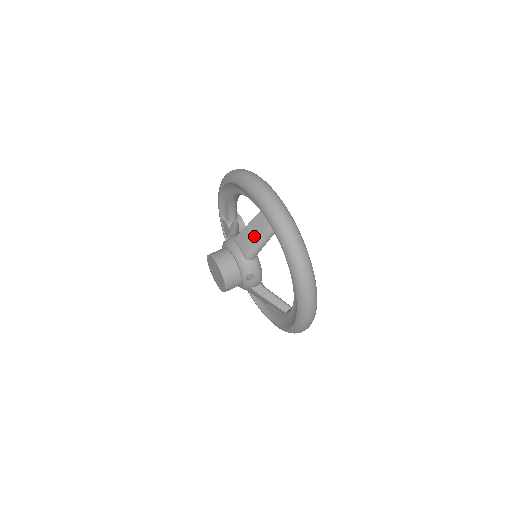
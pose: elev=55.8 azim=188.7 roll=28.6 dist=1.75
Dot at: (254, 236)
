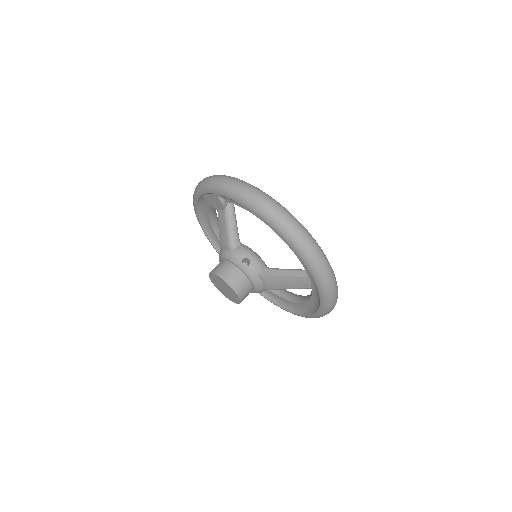
Dot at: (288, 286)
